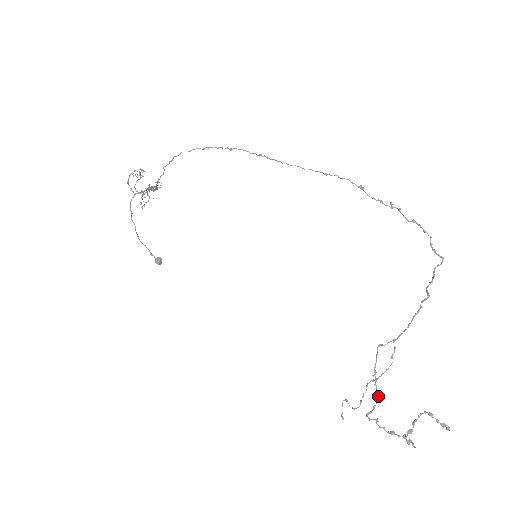
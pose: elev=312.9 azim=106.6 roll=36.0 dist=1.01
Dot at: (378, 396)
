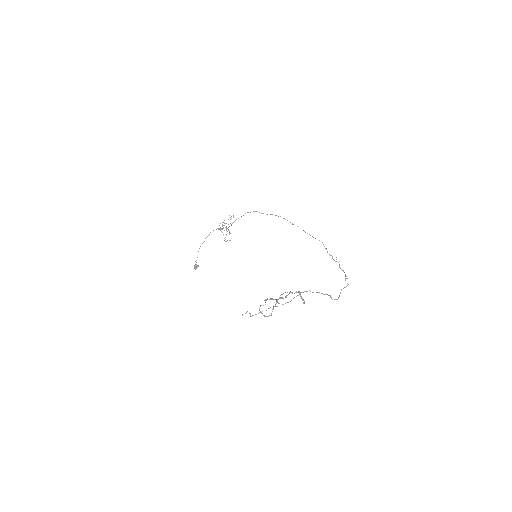
Dot at: occluded
